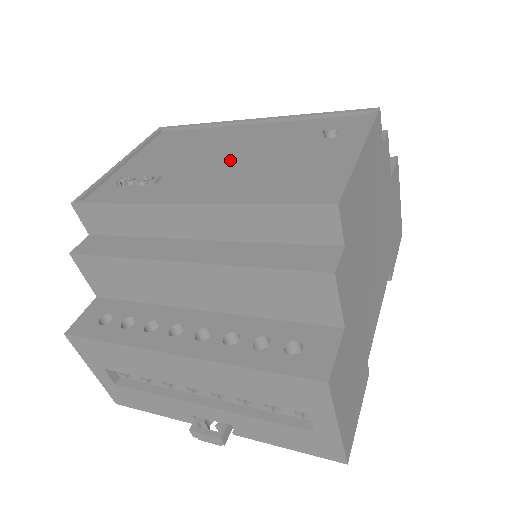
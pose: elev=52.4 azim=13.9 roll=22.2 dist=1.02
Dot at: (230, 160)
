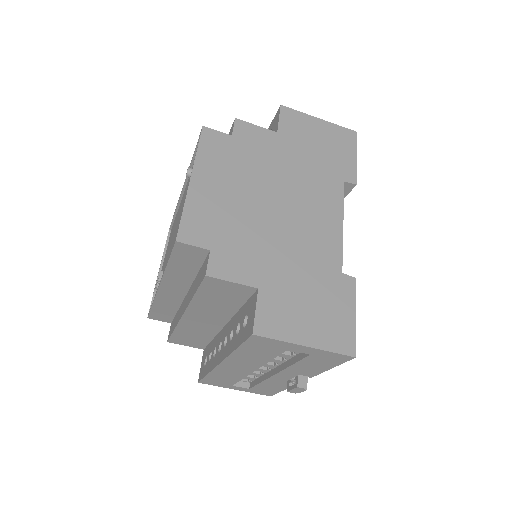
Dot at: (174, 234)
